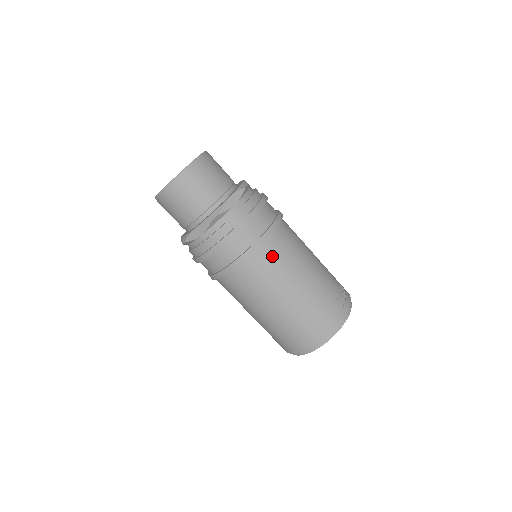
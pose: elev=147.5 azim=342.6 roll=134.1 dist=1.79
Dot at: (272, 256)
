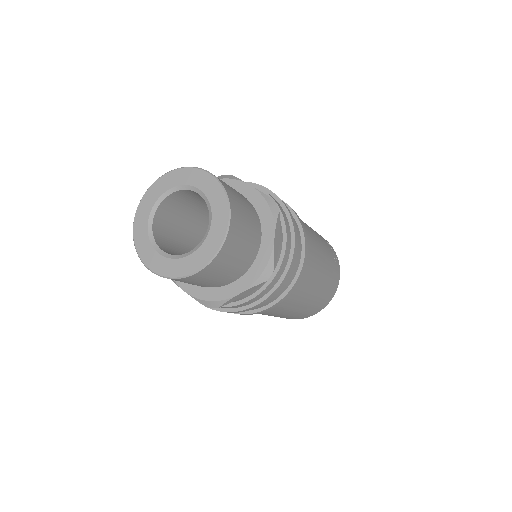
Dot at: (308, 269)
